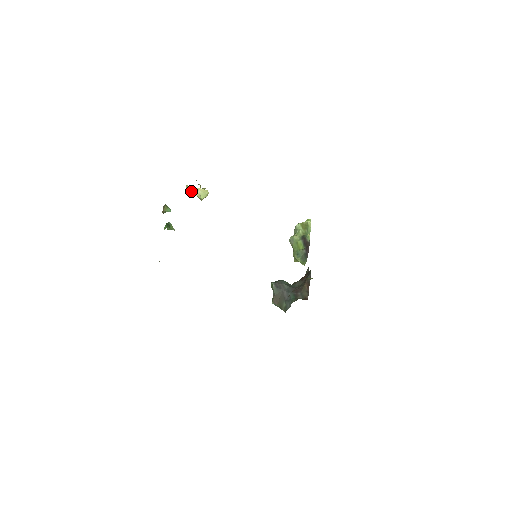
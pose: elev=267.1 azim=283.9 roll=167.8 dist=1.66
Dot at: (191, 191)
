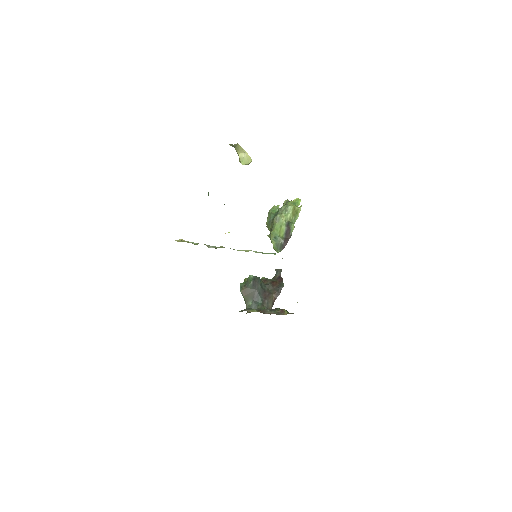
Dot at: (237, 148)
